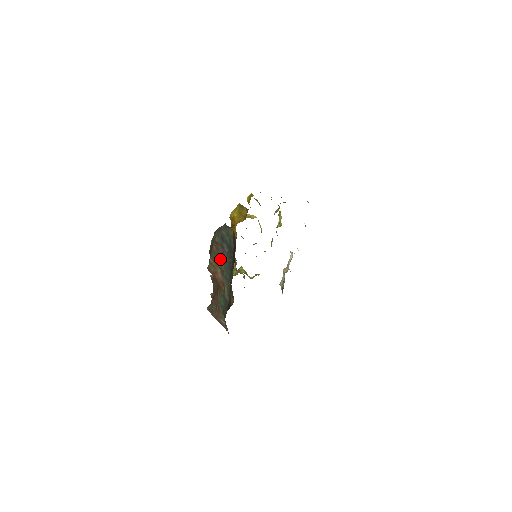
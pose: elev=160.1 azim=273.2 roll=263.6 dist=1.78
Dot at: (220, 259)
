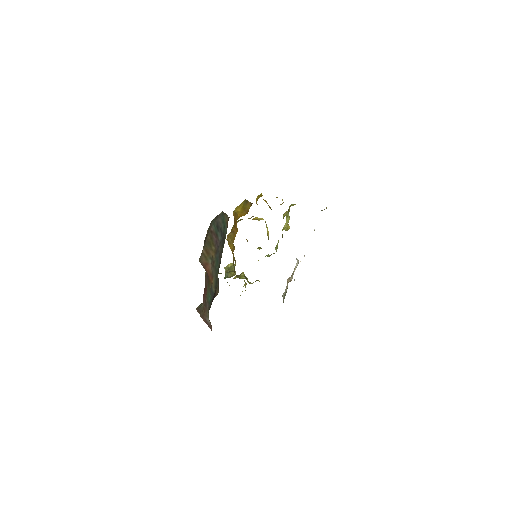
Dot at: (212, 249)
